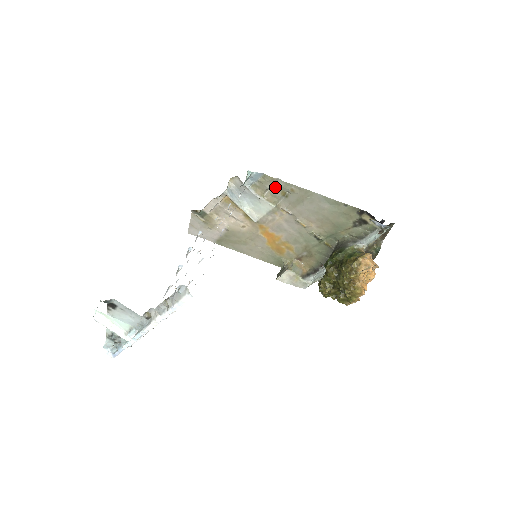
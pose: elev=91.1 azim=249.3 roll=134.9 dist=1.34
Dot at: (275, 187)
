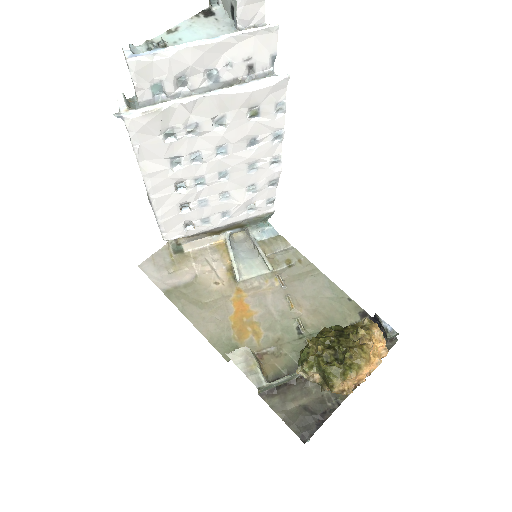
Dot at: (283, 252)
